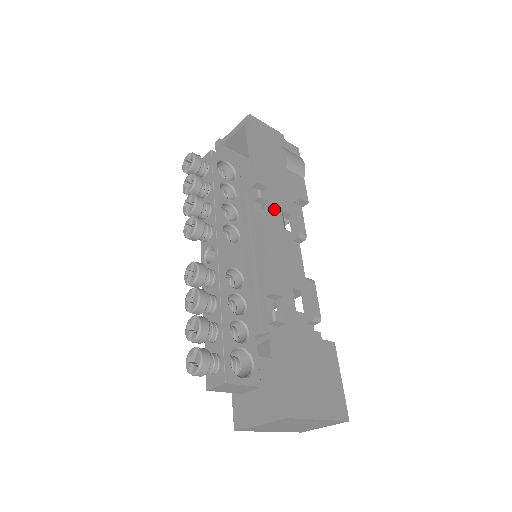
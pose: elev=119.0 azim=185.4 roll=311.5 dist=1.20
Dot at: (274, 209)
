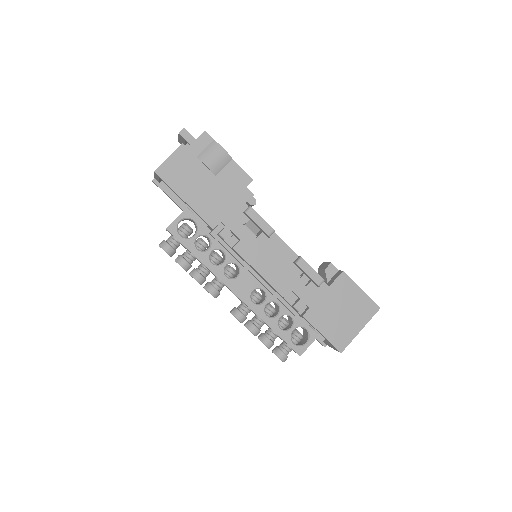
Dot at: (239, 233)
